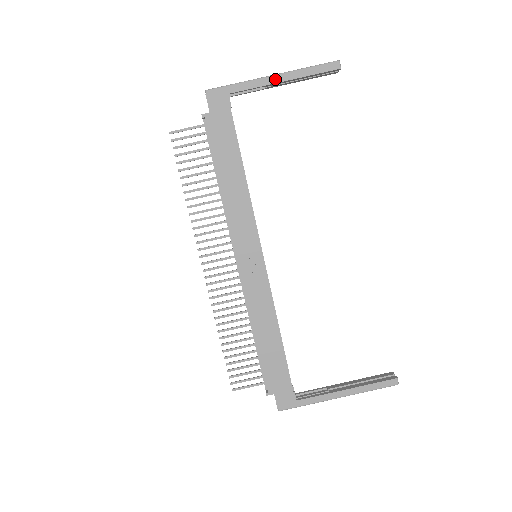
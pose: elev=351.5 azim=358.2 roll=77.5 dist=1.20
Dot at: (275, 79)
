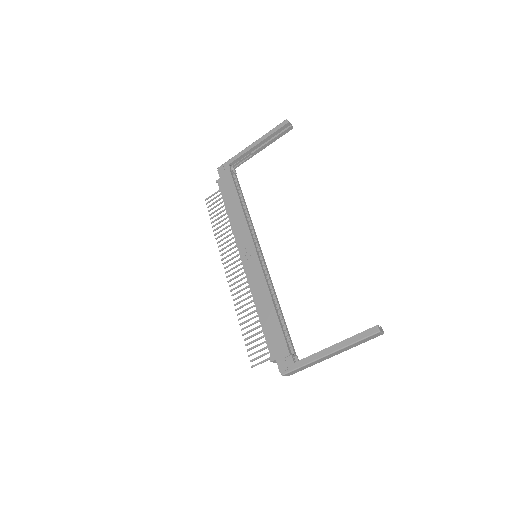
Dot at: (252, 146)
